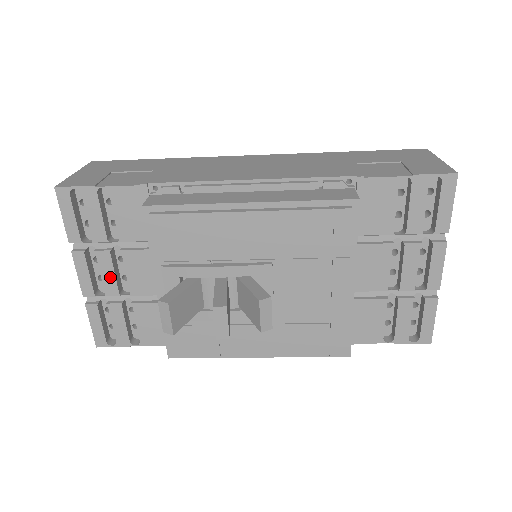
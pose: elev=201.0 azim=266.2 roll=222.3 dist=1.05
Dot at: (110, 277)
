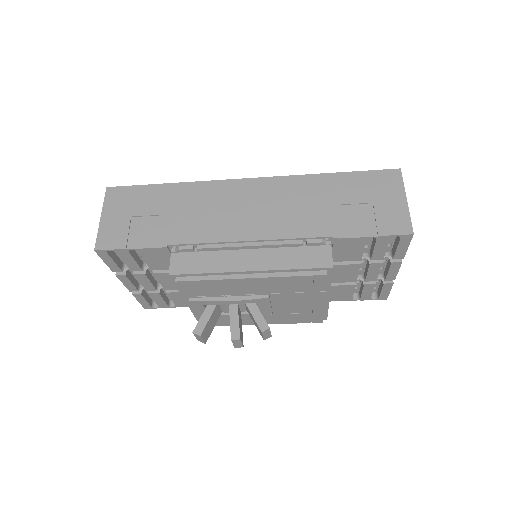
Dot at: (148, 284)
